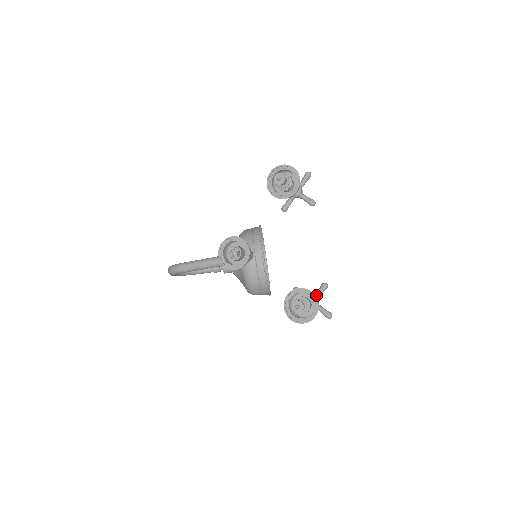
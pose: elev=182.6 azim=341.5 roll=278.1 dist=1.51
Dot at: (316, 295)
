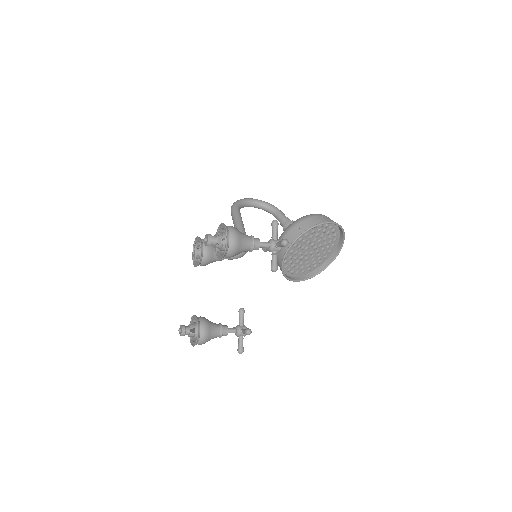
Dot at: (242, 330)
